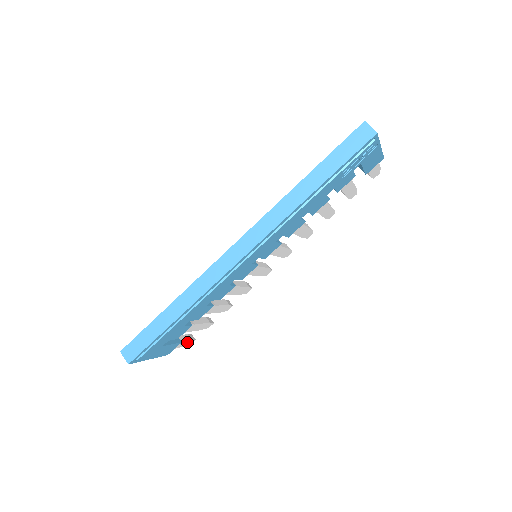
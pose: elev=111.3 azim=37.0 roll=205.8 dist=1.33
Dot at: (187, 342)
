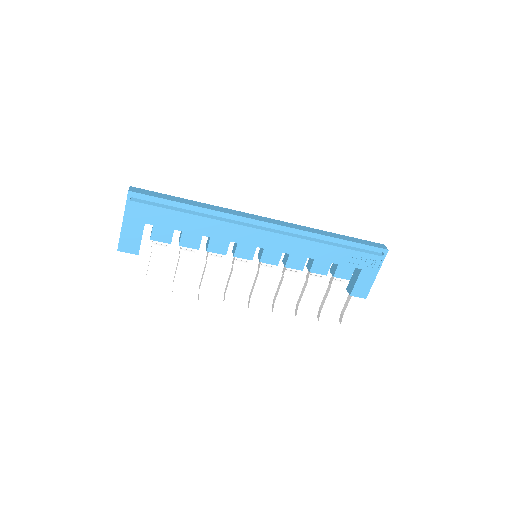
Dot at: (125, 275)
